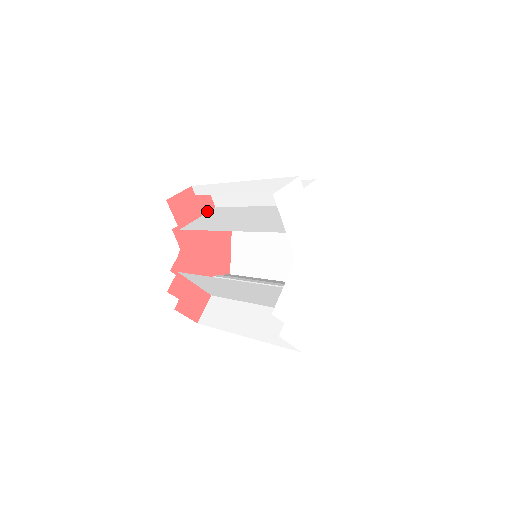
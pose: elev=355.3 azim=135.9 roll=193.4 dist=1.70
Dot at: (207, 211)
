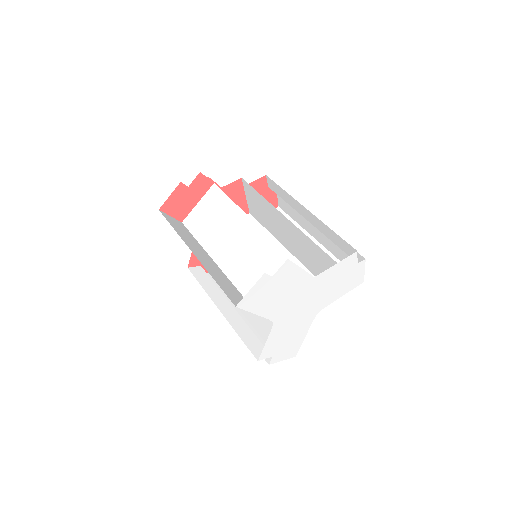
Dot at: (206, 191)
